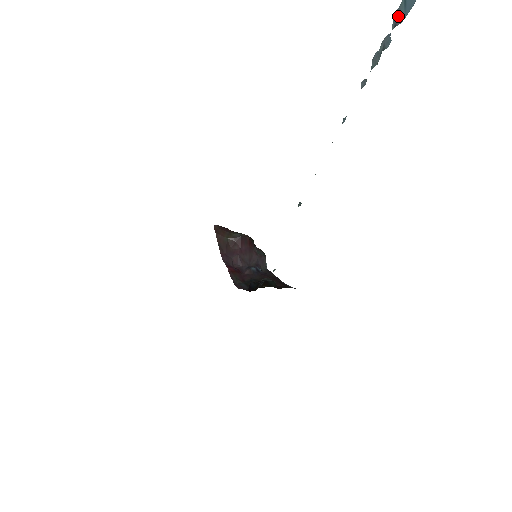
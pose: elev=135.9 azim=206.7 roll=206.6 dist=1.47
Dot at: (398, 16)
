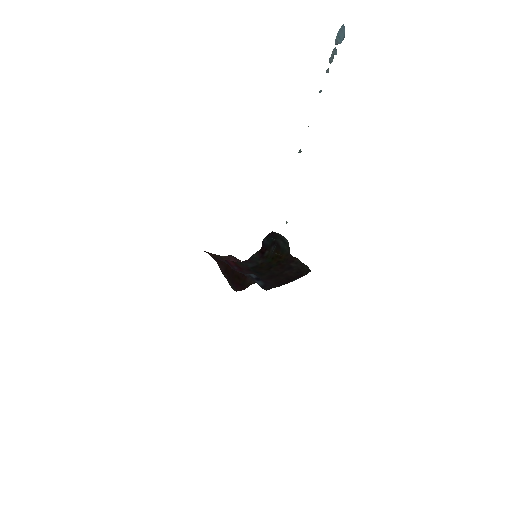
Dot at: (337, 42)
